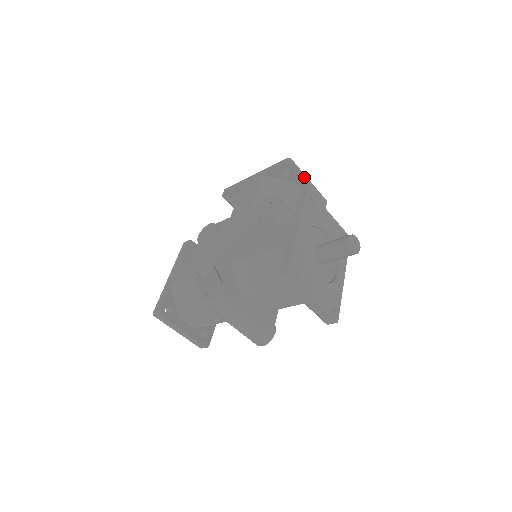
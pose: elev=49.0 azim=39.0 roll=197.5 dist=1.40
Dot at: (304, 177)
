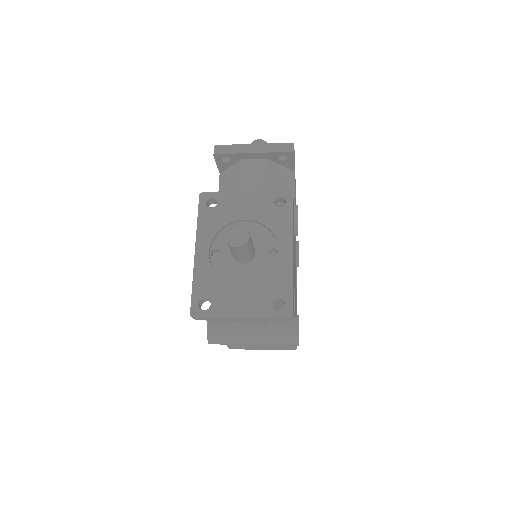
Dot at: (243, 148)
